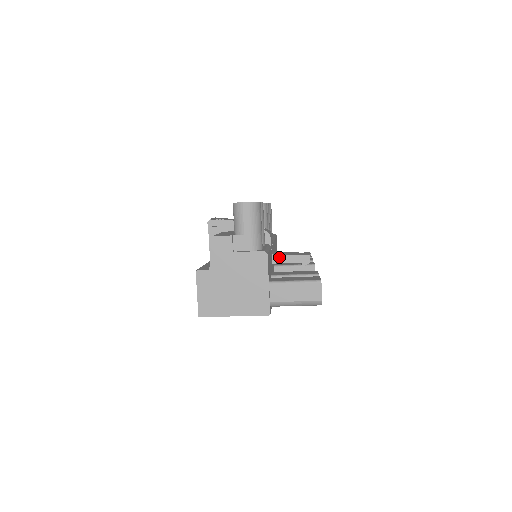
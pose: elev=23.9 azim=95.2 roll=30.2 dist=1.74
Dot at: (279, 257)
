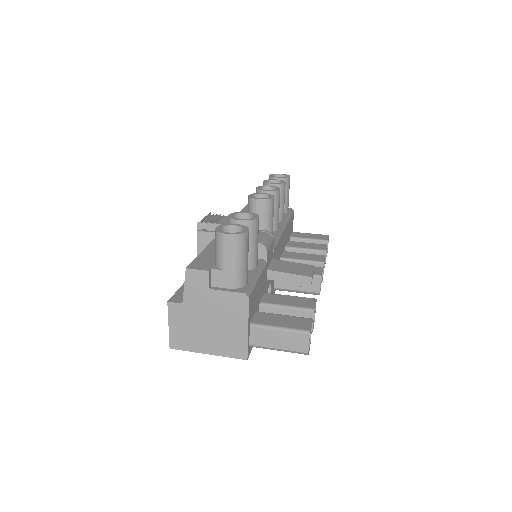
Dot at: (276, 273)
